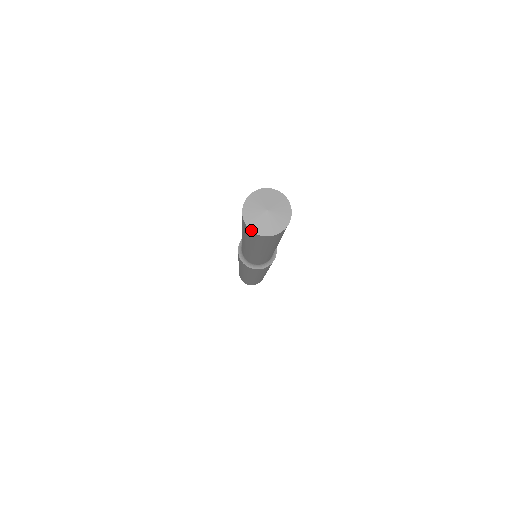
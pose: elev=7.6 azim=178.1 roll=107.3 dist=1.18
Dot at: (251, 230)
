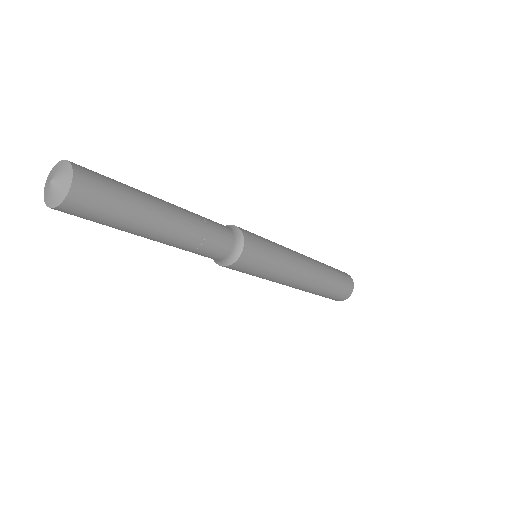
Dot at: (46, 204)
